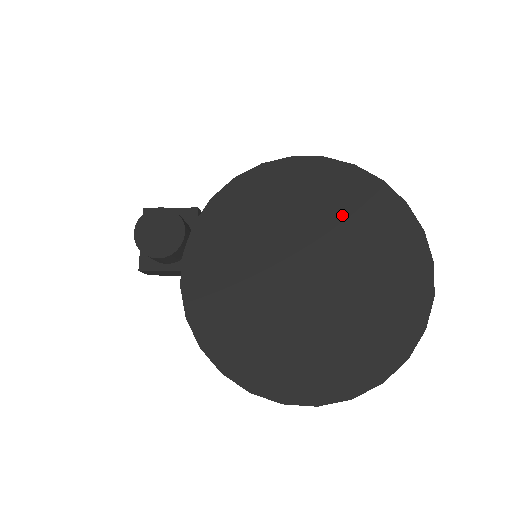
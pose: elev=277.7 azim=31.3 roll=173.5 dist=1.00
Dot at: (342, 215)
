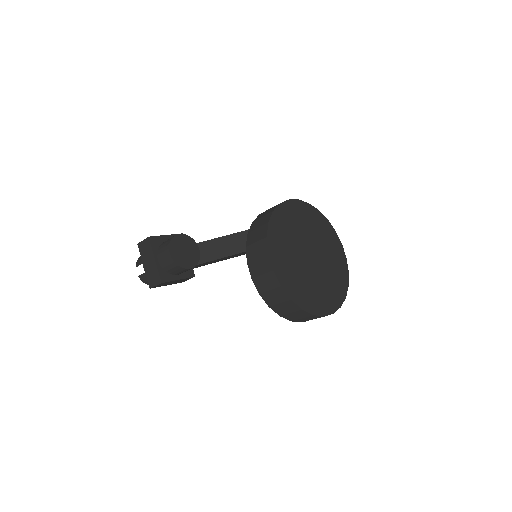
Dot at: (313, 227)
